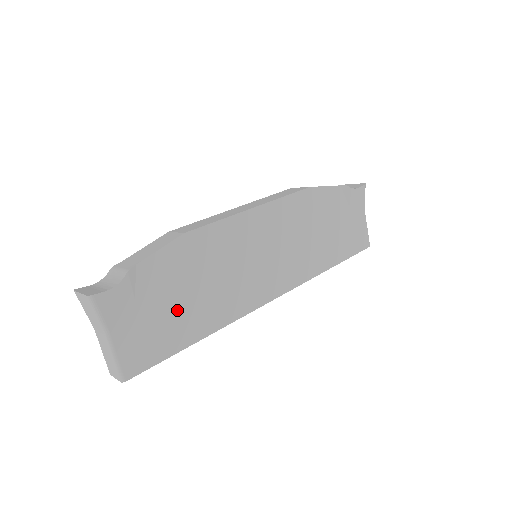
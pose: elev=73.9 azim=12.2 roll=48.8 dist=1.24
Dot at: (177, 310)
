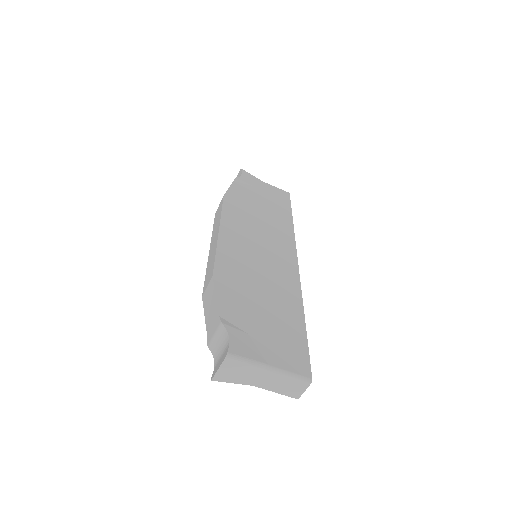
Dot at: (271, 316)
